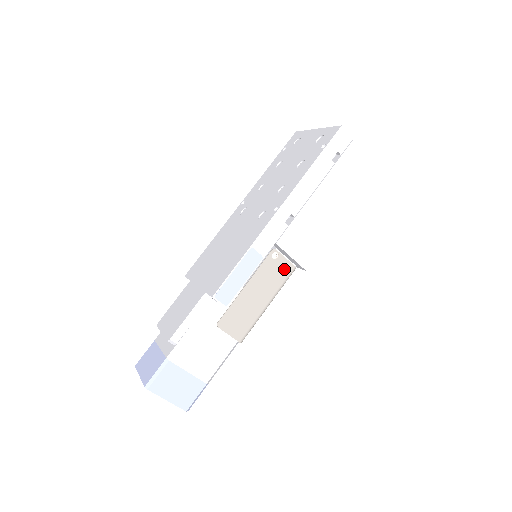
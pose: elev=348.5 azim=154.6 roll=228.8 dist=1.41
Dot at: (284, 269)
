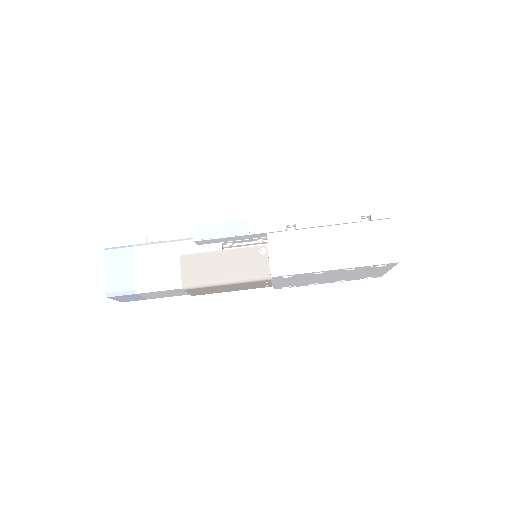
Dot at: (261, 268)
